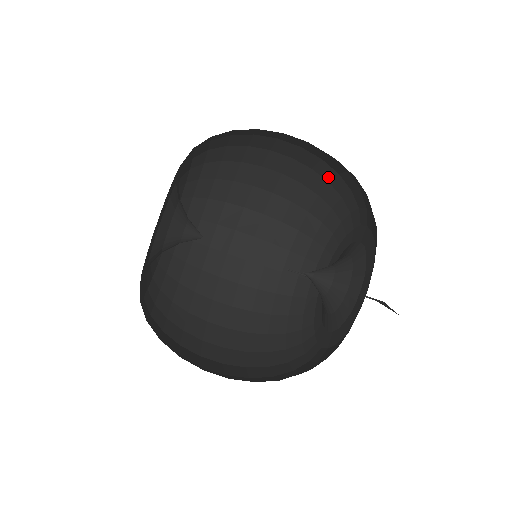
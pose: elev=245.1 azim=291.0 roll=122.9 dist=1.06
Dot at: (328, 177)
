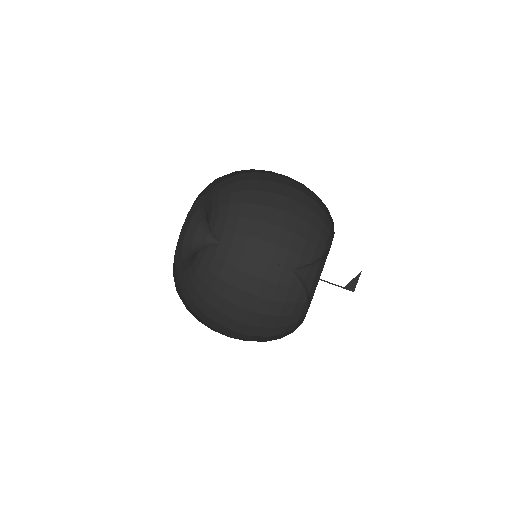
Dot at: (301, 250)
